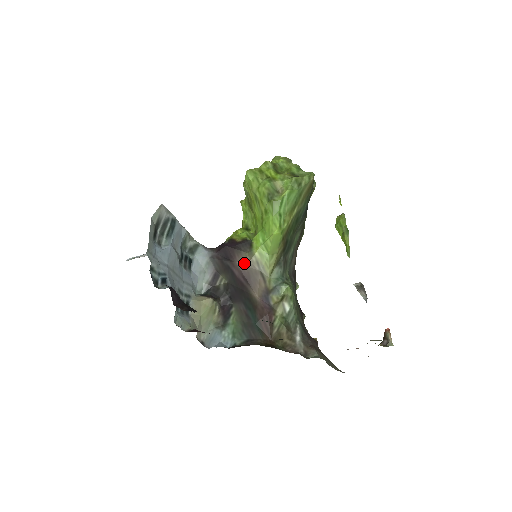
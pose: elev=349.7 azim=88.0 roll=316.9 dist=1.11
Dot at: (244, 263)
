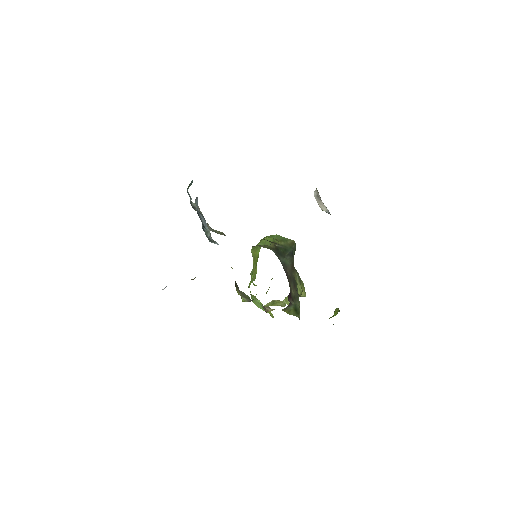
Dot at: occluded
